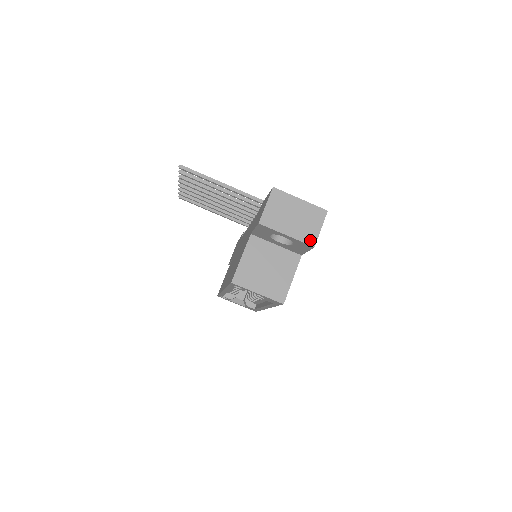
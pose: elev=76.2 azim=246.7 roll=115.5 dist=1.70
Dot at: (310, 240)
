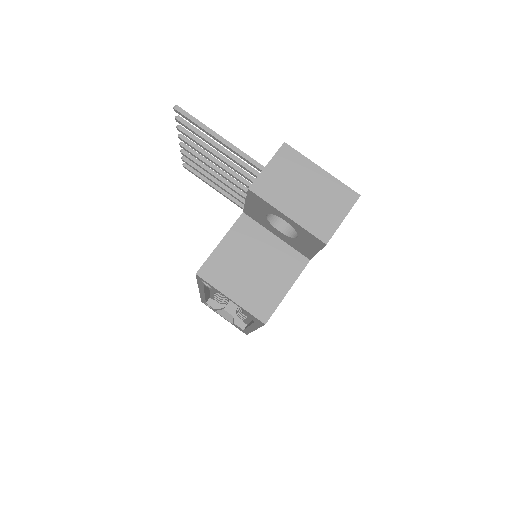
Dot at: (322, 232)
